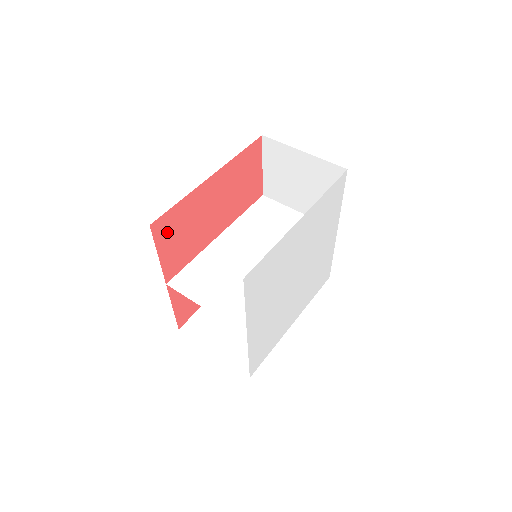
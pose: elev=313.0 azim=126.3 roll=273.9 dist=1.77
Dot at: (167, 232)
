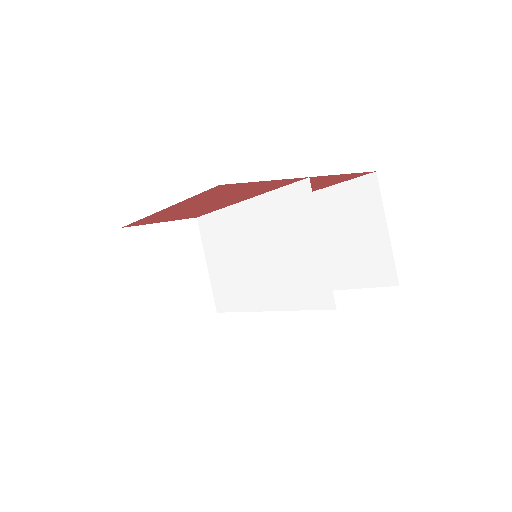
Dot at: (151, 221)
